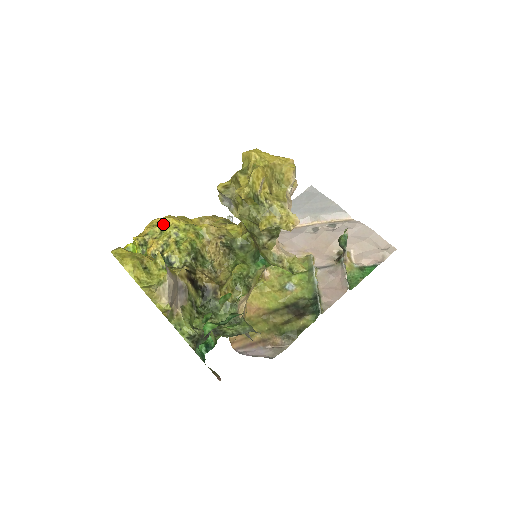
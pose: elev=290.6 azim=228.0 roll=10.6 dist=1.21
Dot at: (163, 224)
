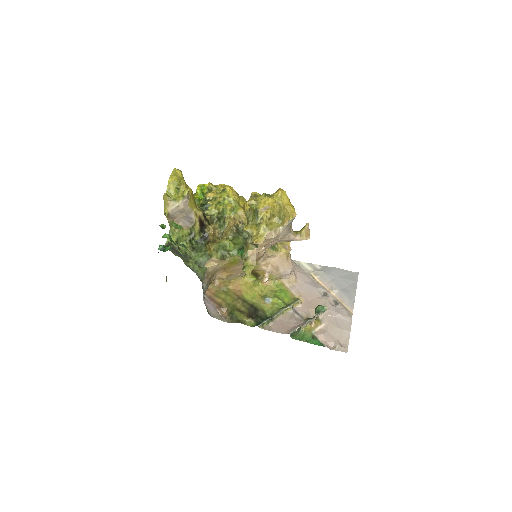
Dot at: (225, 189)
